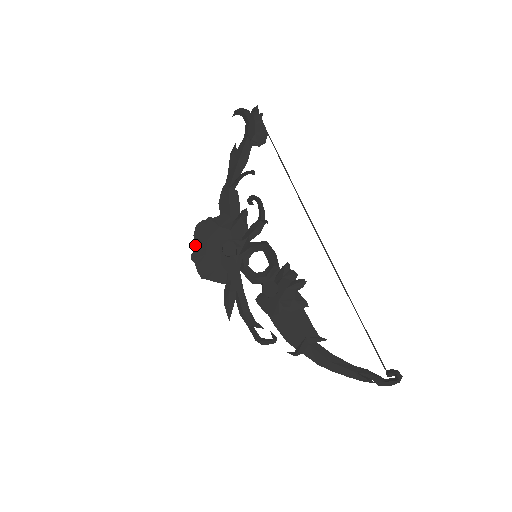
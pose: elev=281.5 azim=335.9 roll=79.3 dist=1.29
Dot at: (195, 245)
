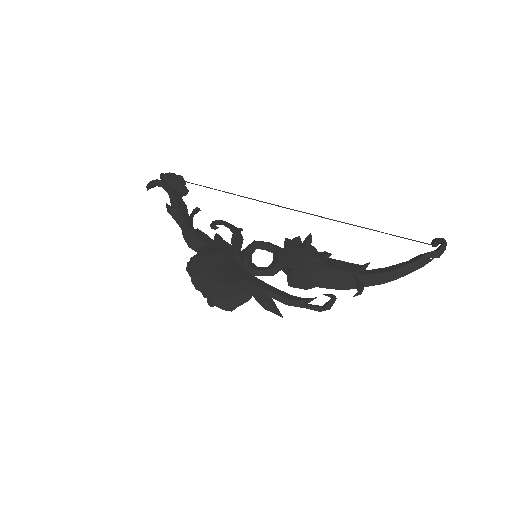
Dot at: (199, 282)
